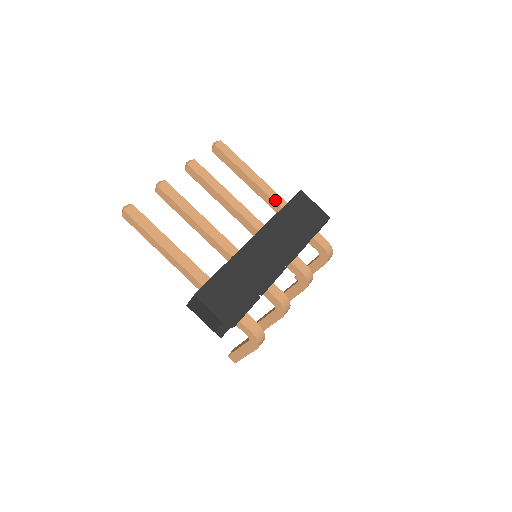
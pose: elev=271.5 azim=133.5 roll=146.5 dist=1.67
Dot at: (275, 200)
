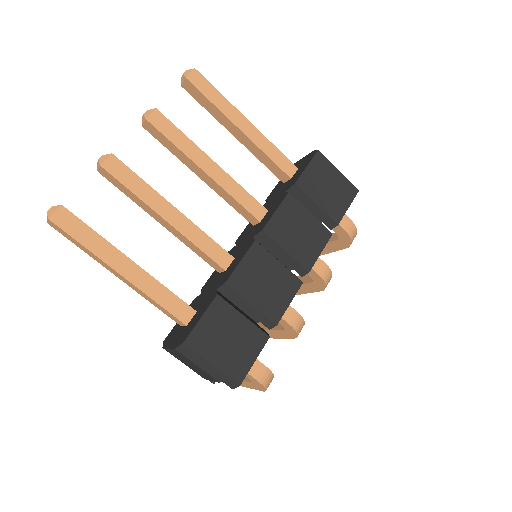
Dot at: (280, 165)
